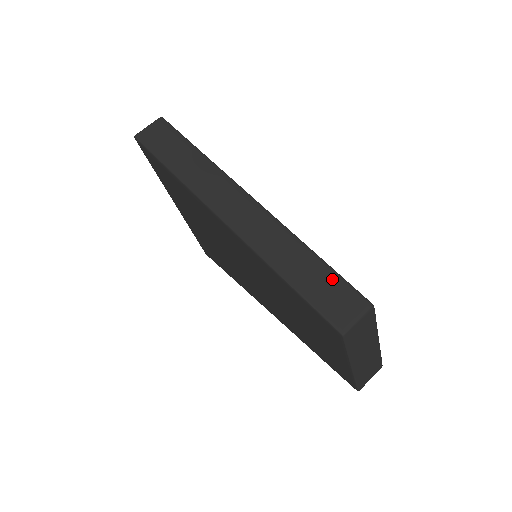
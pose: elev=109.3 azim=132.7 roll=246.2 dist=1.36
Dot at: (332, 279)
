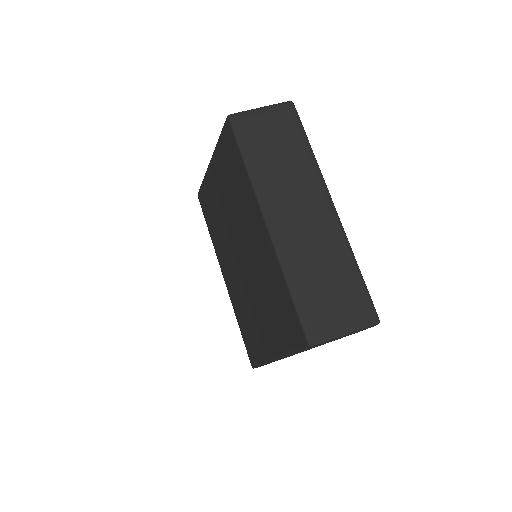
Dot at: occluded
